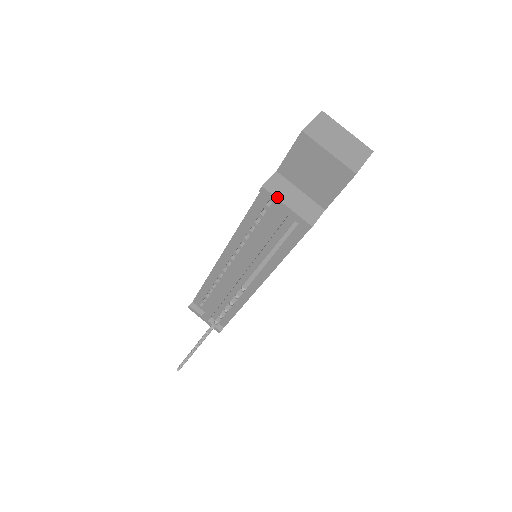
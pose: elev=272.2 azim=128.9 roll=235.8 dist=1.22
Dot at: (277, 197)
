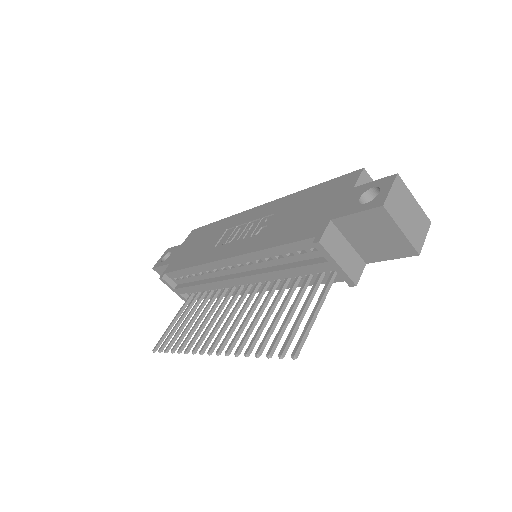
Dot at: (331, 254)
